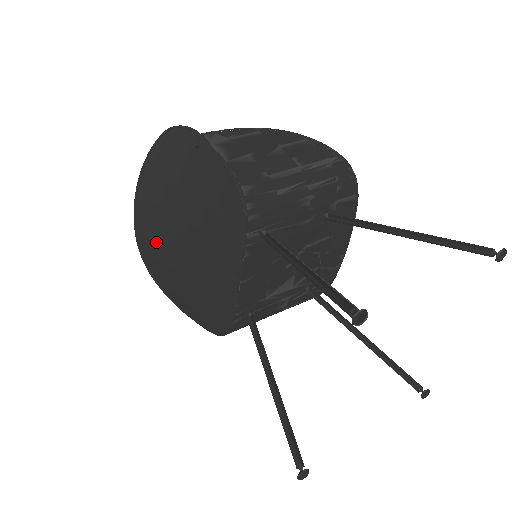
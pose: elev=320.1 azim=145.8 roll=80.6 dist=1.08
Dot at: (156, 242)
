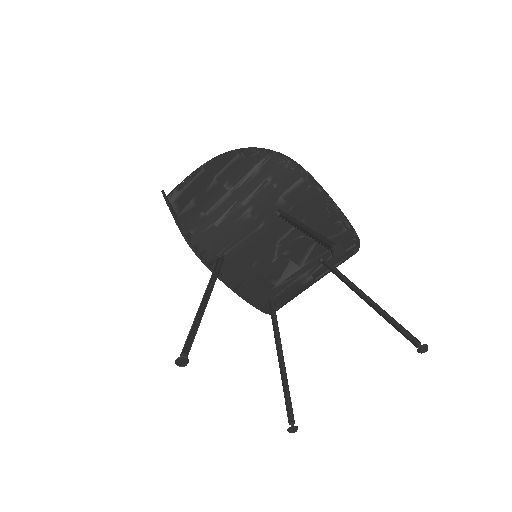
Dot at: occluded
